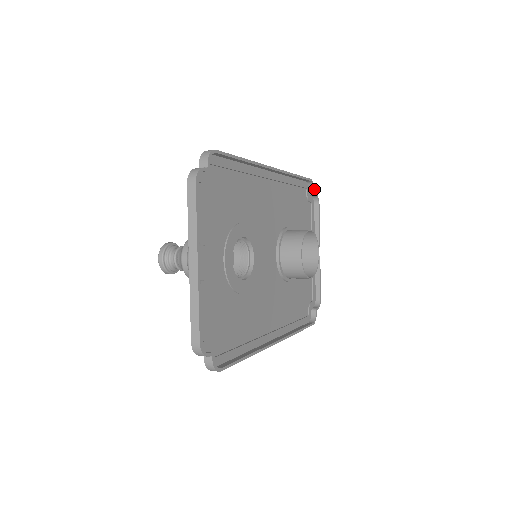
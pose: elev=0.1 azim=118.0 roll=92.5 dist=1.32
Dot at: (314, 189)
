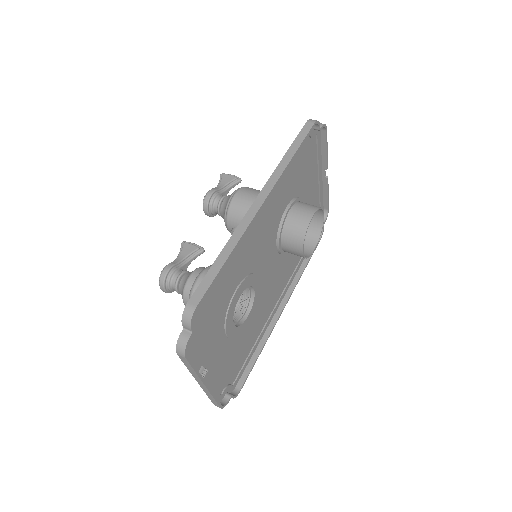
Dot at: (319, 125)
